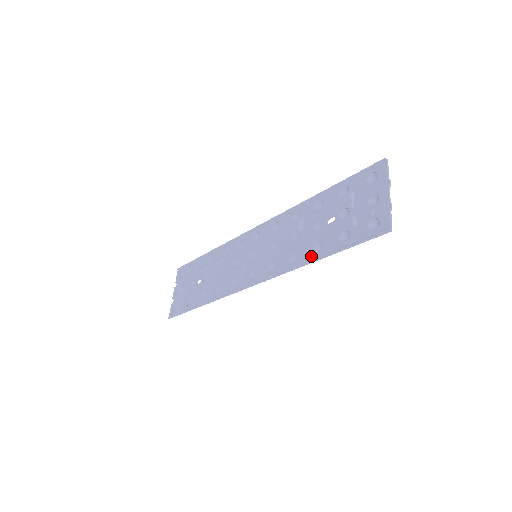
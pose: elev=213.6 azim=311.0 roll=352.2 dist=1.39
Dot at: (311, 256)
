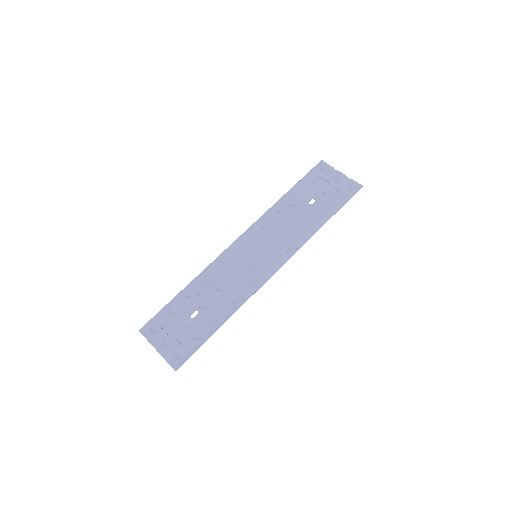
Dot at: (317, 224)
